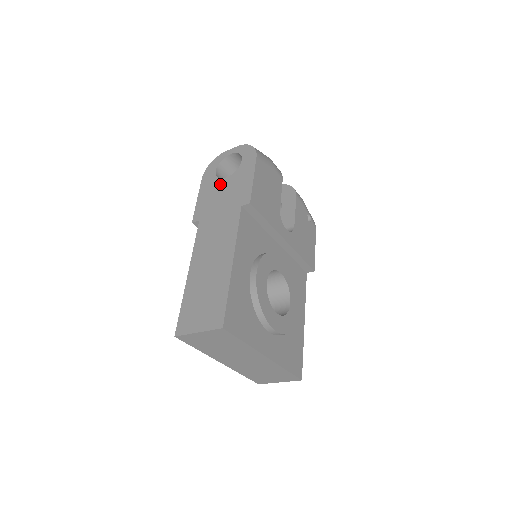
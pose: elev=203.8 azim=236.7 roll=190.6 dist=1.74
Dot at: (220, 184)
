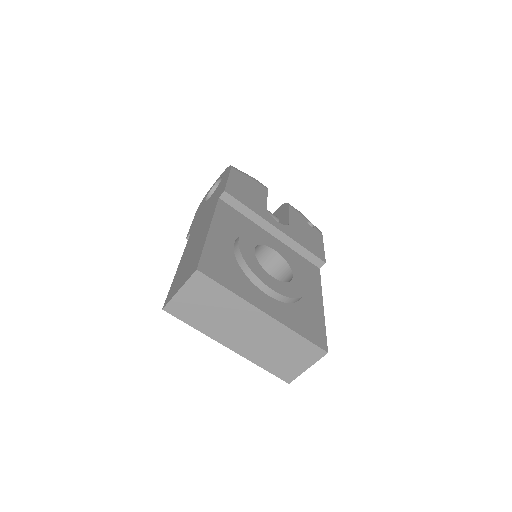
Dot at: (207, 202)
